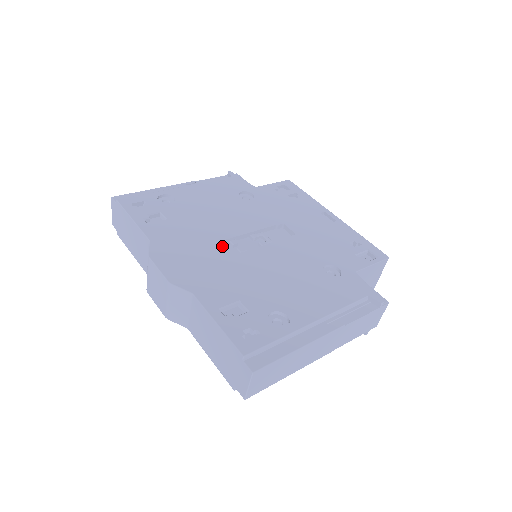
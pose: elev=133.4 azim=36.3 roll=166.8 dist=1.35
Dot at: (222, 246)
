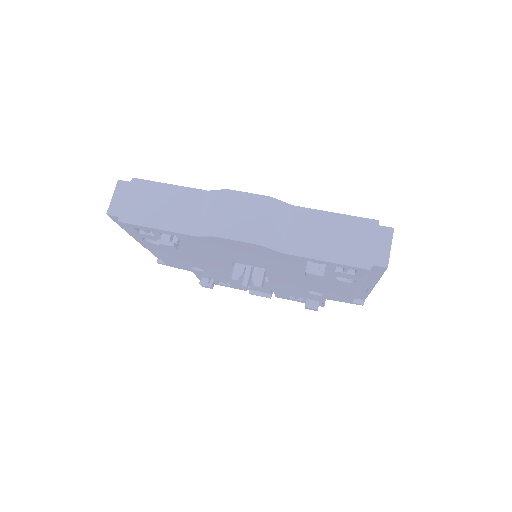
Dot at: occluded
